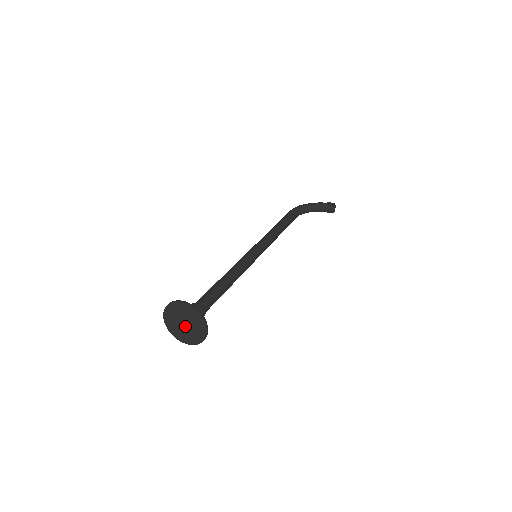
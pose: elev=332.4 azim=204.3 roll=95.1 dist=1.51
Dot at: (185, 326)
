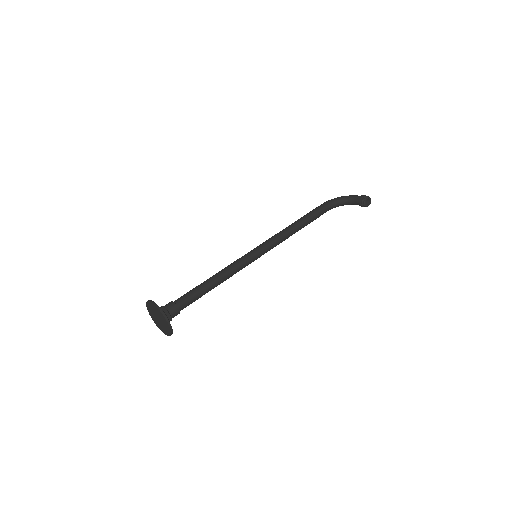
Dot at: (159, 320)
